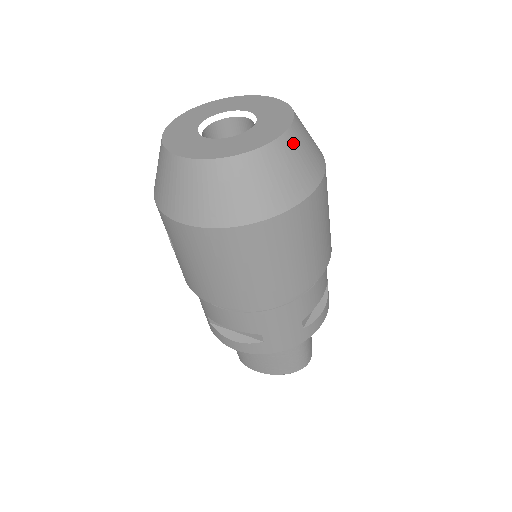
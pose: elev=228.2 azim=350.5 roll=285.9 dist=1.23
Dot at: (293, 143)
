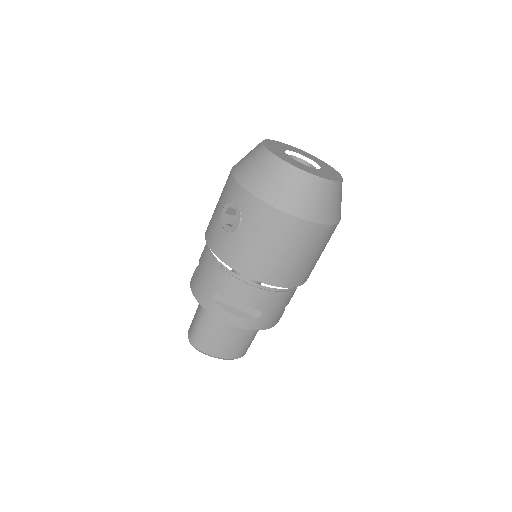
Dot at: occluded
